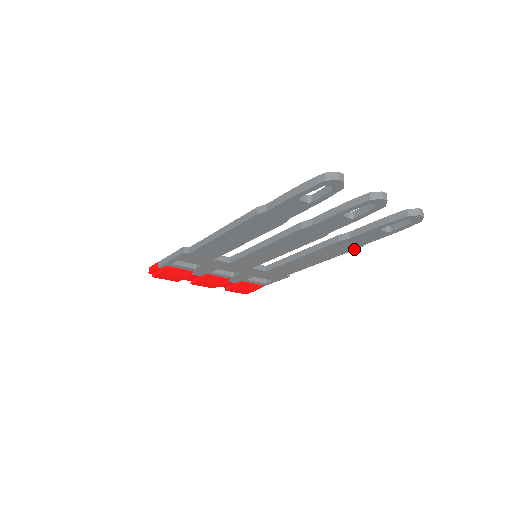
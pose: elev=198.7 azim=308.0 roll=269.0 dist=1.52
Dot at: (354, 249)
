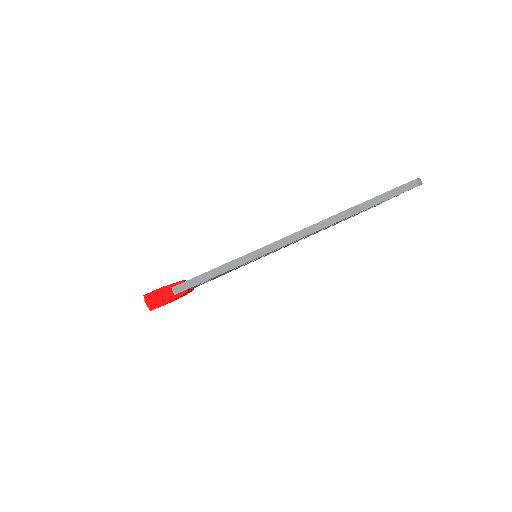
Dot at: occluded
